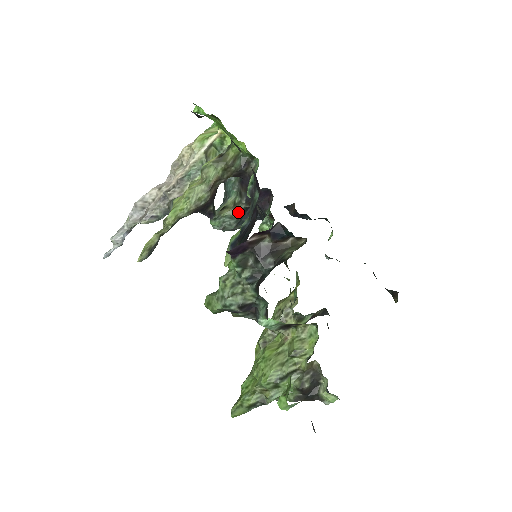
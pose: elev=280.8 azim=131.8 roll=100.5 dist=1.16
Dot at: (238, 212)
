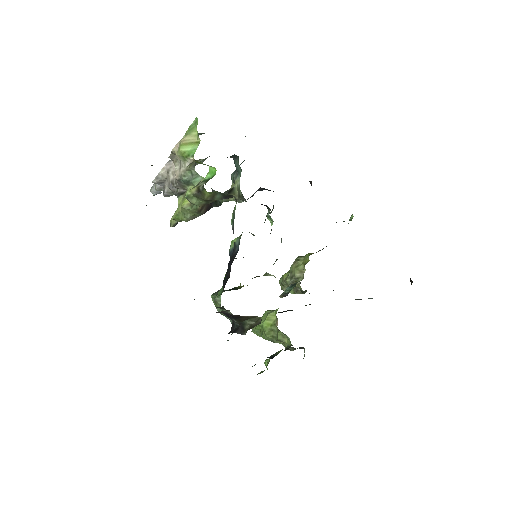
Dot at: occluded
